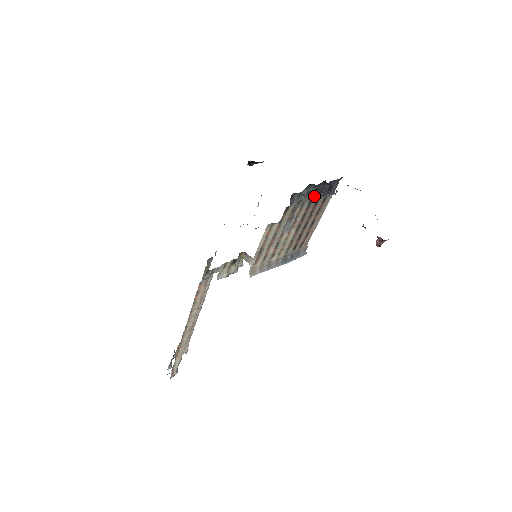
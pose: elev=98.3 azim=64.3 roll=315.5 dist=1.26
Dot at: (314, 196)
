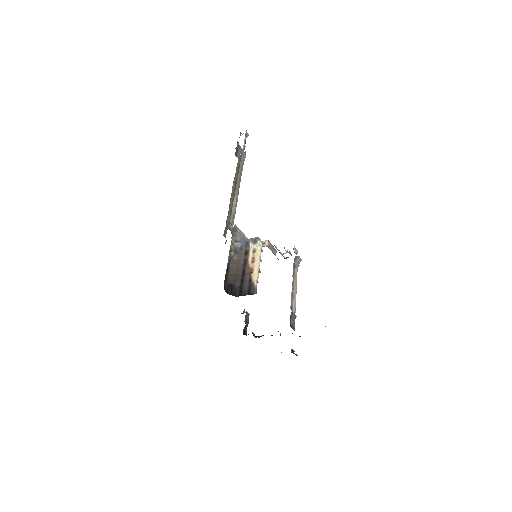
Dot at: occluded
